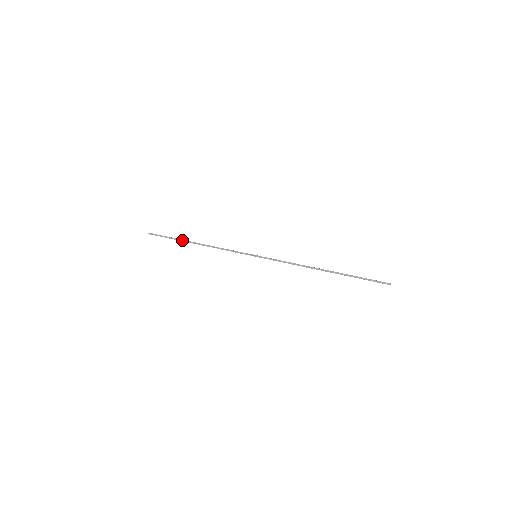
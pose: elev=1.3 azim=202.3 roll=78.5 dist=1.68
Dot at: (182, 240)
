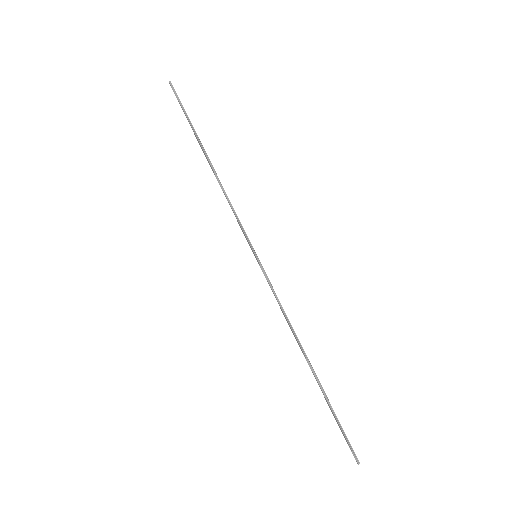
Dot at: (196, 137)
